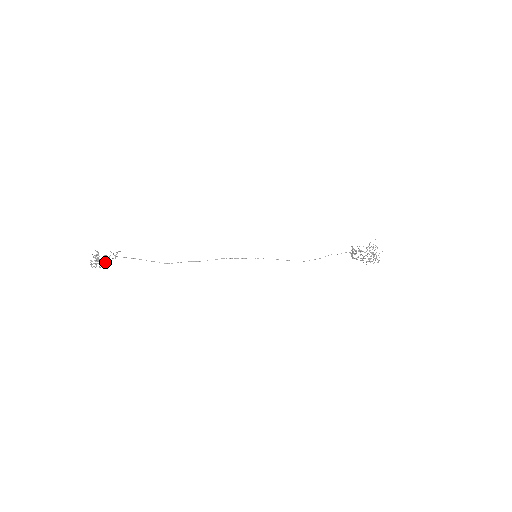
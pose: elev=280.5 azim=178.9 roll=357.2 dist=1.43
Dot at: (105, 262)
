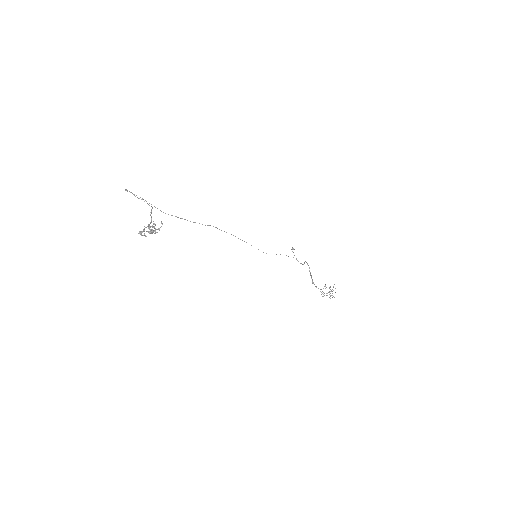
Dot at: (151, 231)
